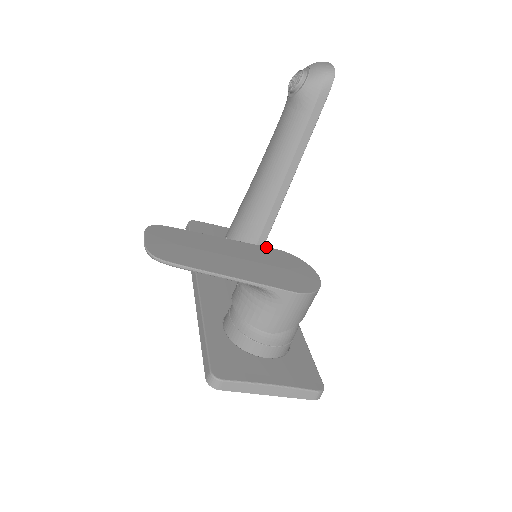
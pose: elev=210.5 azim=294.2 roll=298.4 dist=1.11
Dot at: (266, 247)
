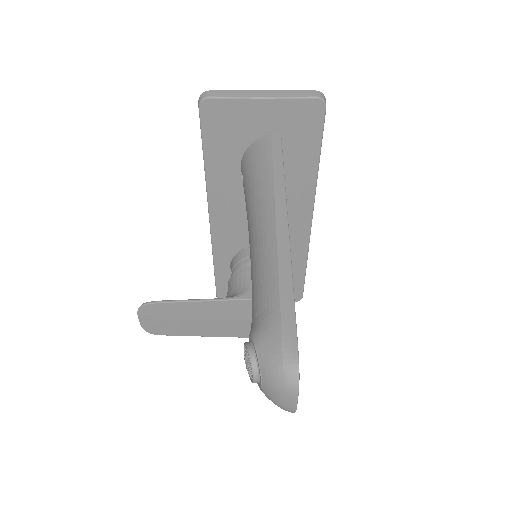
Dot at: (248, 300)
